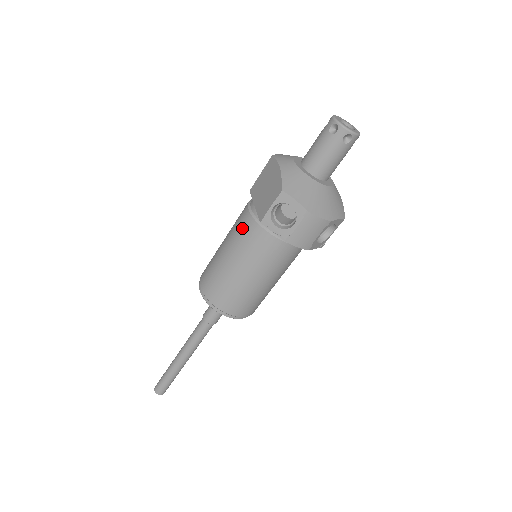
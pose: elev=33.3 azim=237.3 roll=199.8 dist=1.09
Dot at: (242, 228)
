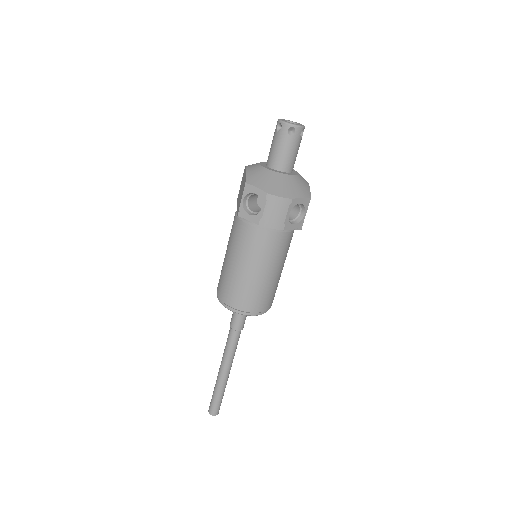
Dot at: (233, 230)
